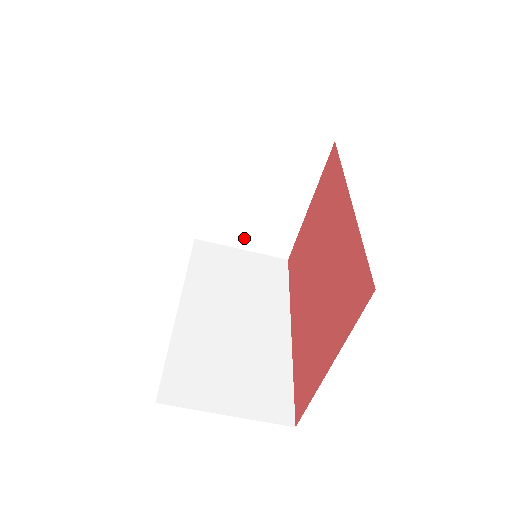
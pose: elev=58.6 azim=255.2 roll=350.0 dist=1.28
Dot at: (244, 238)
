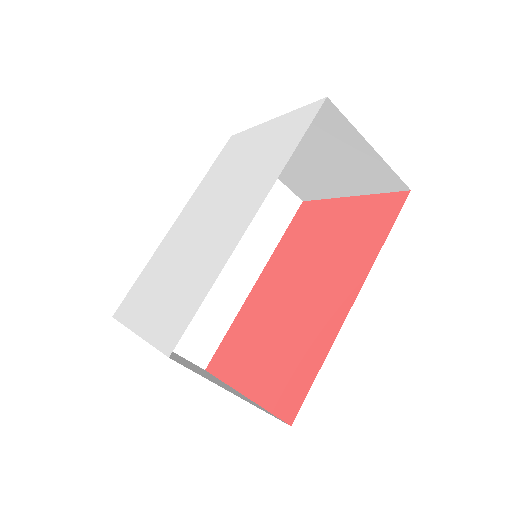
Dot at: occluded
